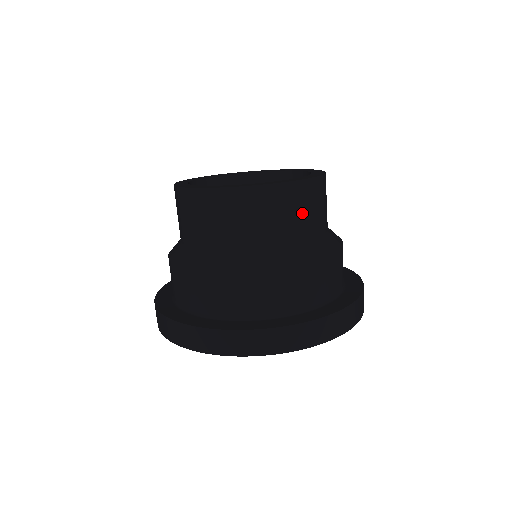
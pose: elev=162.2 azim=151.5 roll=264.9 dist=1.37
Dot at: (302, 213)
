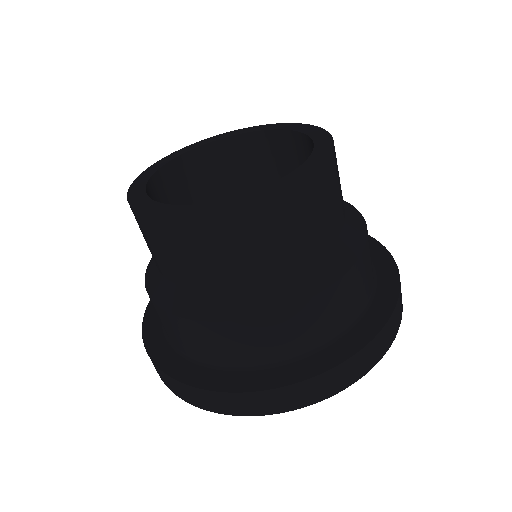
Dot at: (233, 252)
